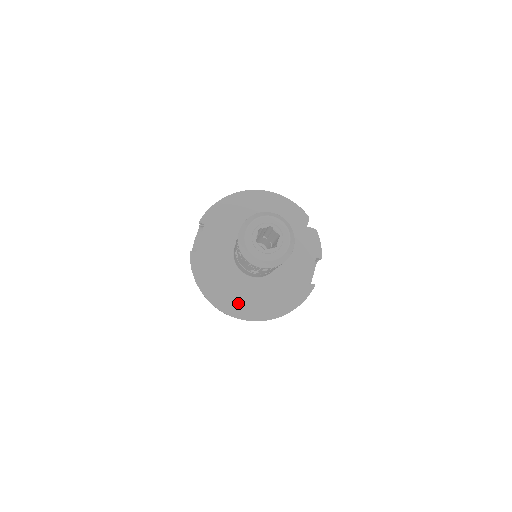
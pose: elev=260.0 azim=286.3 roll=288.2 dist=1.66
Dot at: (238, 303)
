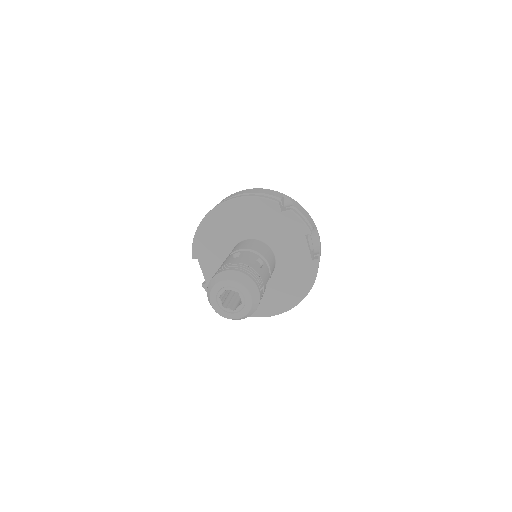
Dot at: (263, 305)
